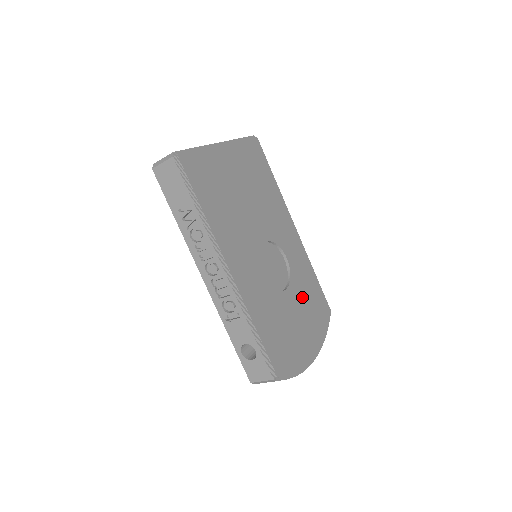
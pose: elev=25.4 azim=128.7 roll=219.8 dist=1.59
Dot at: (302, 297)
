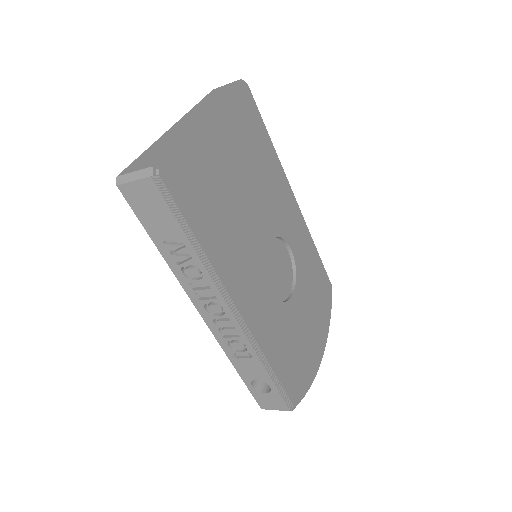
Dot at: (308, 290)
